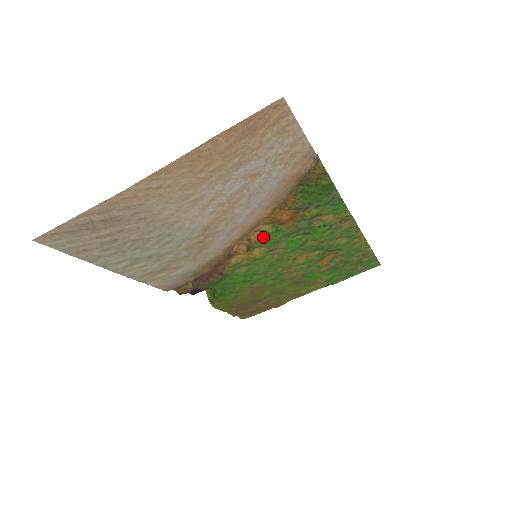
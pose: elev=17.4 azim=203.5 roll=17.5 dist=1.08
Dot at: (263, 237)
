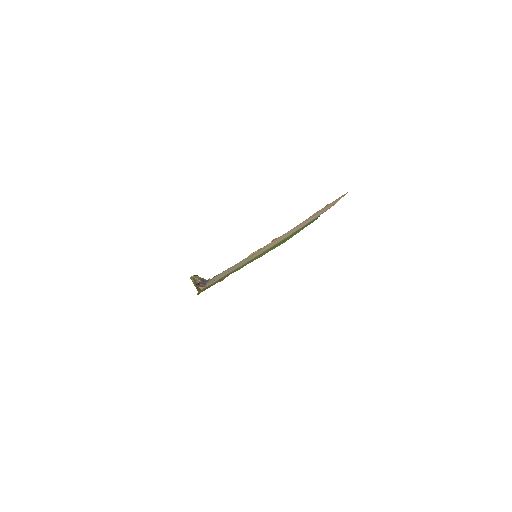
Dot at: occluded
